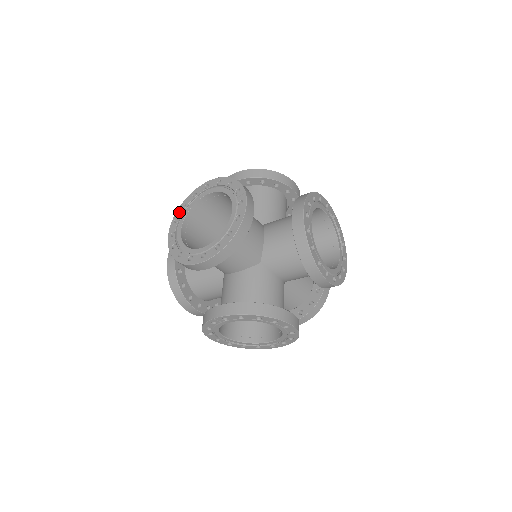
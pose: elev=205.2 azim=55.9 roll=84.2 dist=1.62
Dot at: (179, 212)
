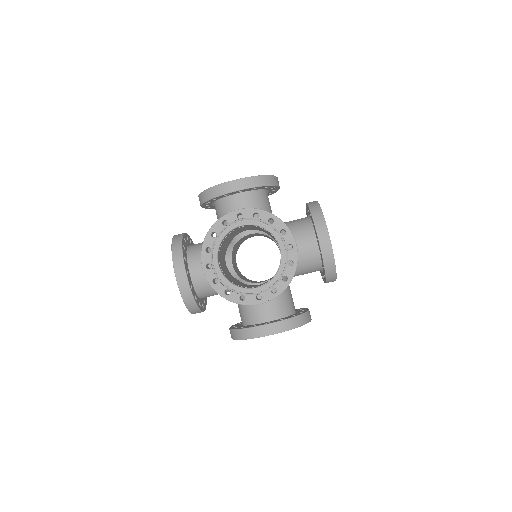
Dot at: occluded
